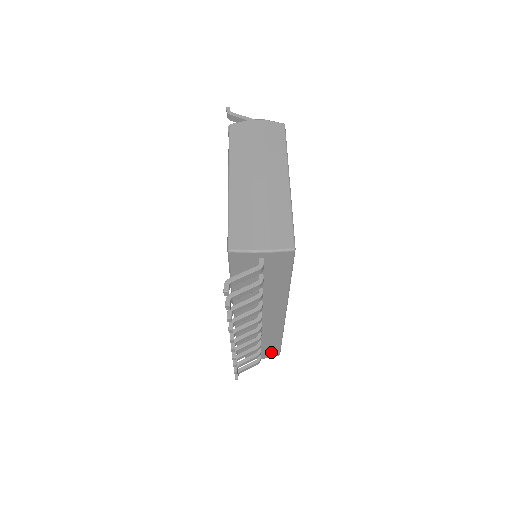
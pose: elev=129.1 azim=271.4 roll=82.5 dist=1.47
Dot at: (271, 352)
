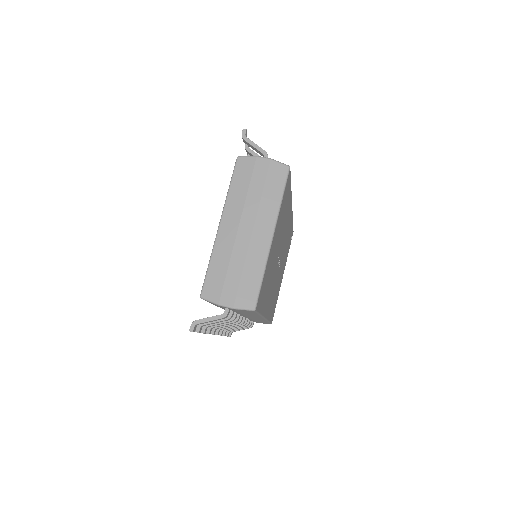
Dot at: occluded
